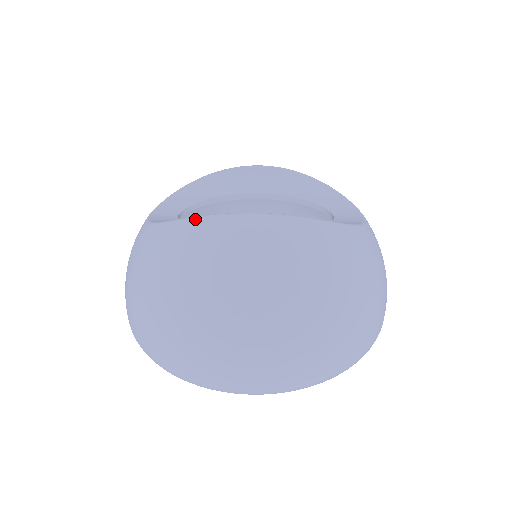
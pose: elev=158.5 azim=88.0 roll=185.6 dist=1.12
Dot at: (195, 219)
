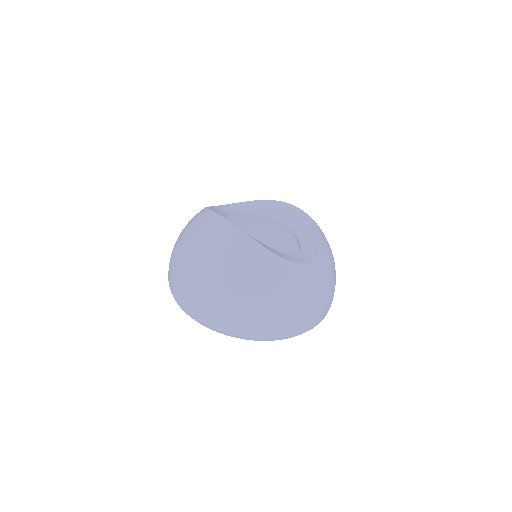
Dot at: (209, 210)
